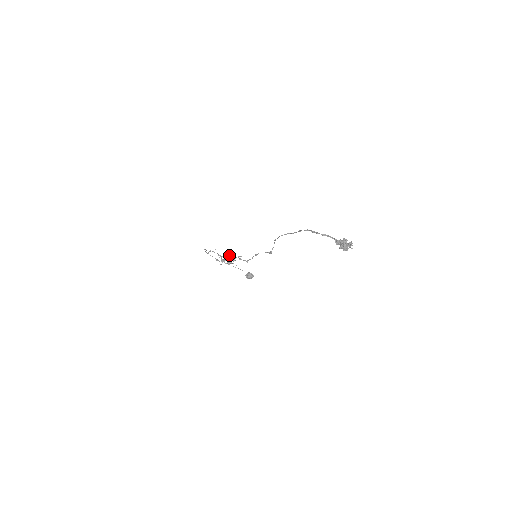
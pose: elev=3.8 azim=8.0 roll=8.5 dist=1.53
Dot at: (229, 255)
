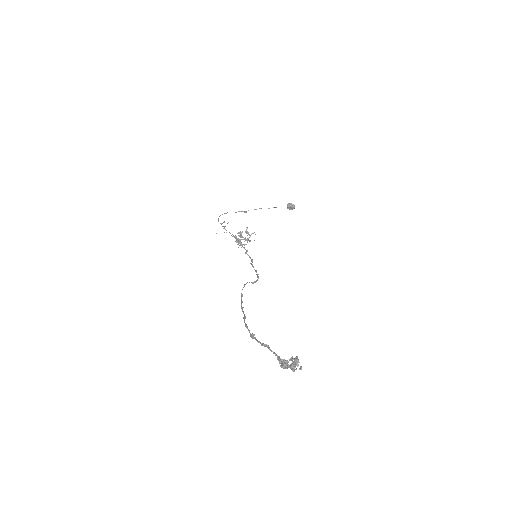
Dot at: occluded
